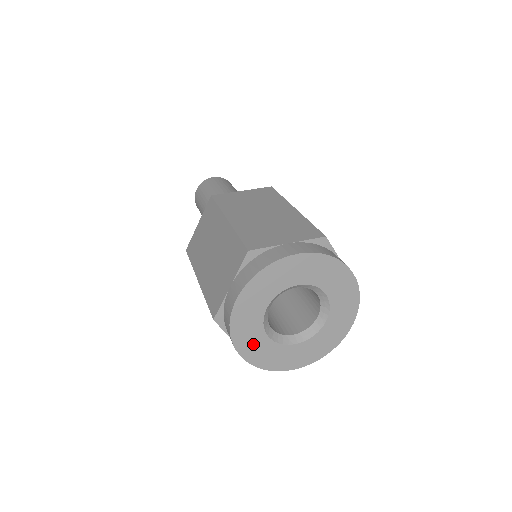
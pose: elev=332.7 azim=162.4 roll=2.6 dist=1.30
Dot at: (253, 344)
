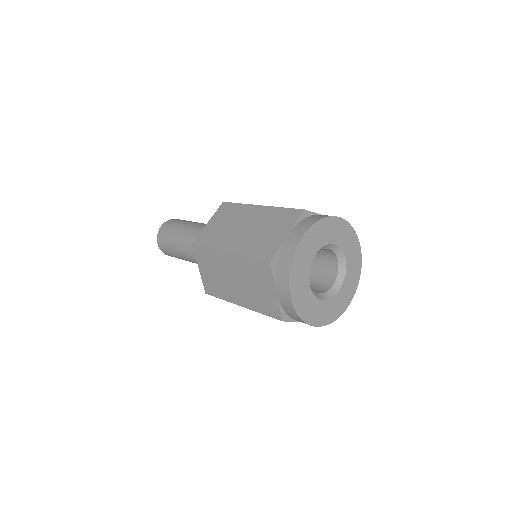
Dot at: (300, 287)
